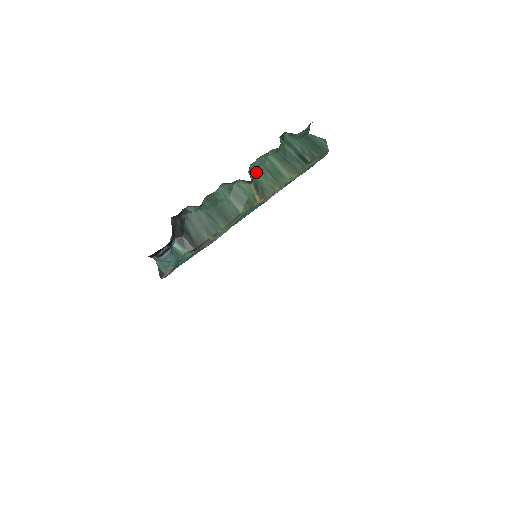
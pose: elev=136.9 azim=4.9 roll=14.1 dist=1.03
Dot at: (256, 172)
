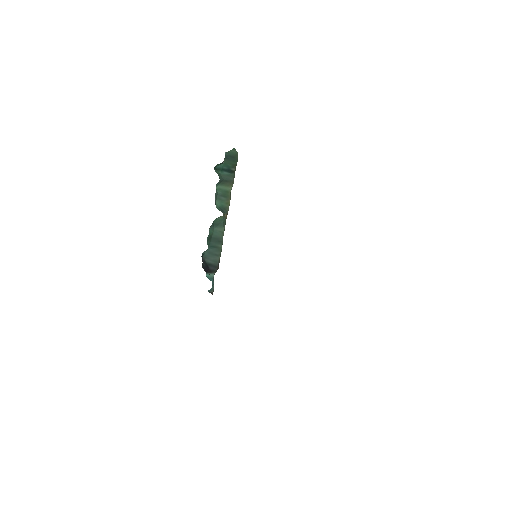
Dot at: (217, 203)
